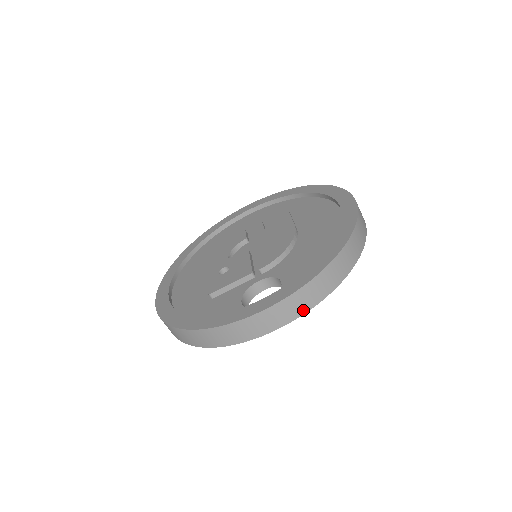
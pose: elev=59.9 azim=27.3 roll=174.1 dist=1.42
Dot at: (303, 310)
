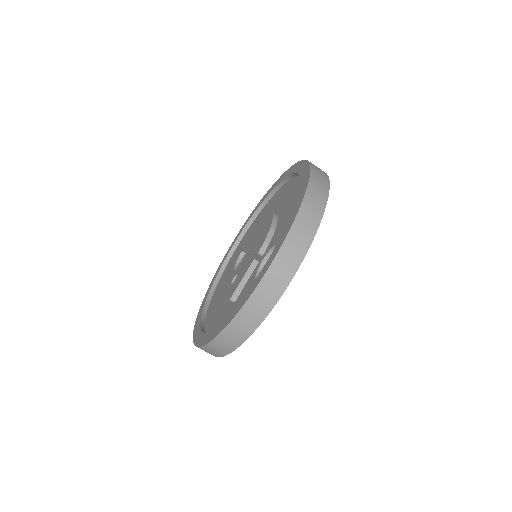
Dot at: (305, 247)
